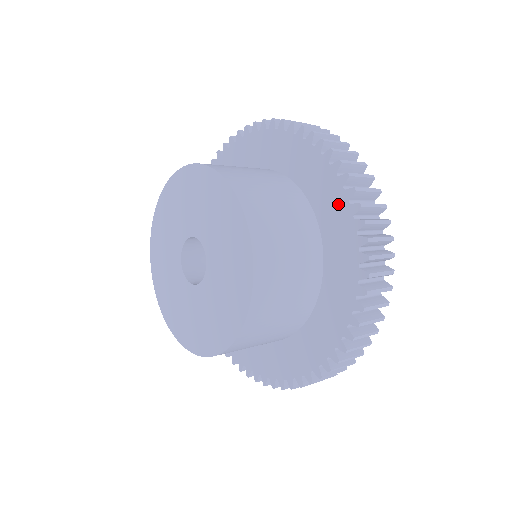
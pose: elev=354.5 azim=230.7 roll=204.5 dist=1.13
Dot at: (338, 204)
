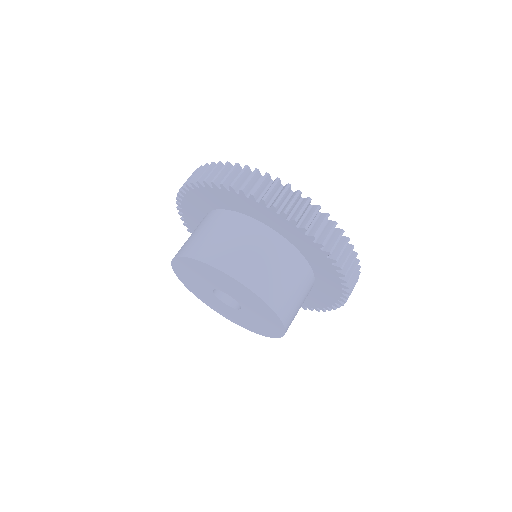
Dot at: (290, 228)
